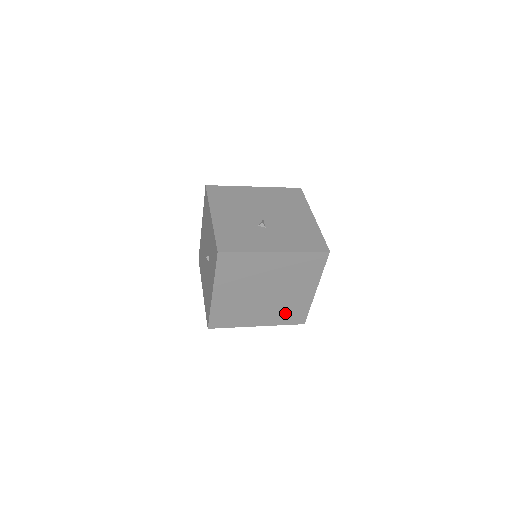
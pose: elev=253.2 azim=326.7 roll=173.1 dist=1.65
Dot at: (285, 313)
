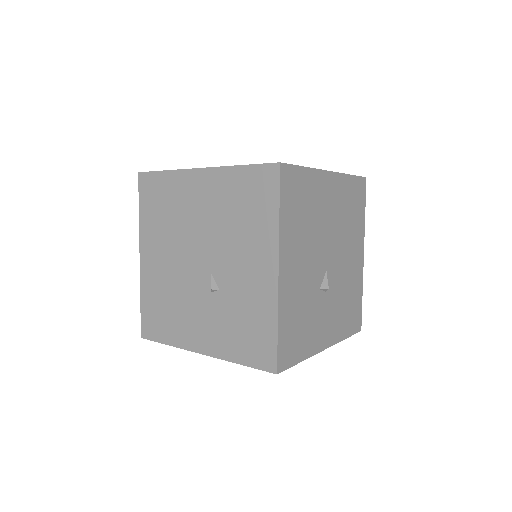
Dot at: occluded
